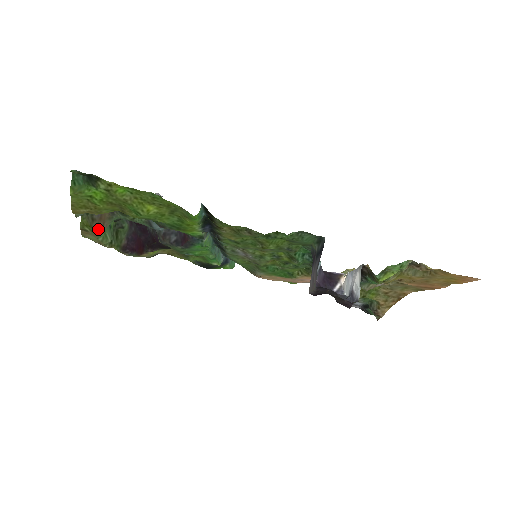
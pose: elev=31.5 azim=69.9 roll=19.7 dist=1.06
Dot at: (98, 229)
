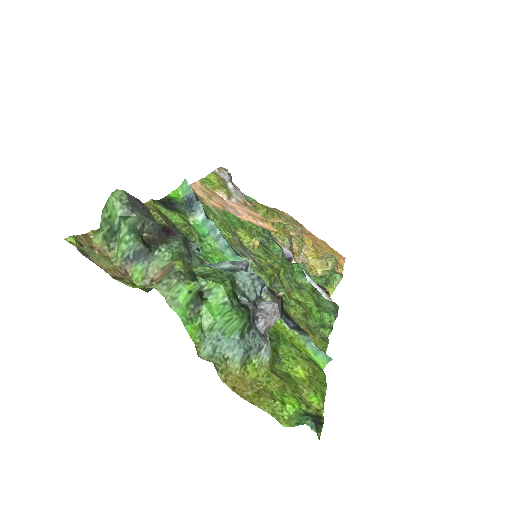
Dot at: occluded
